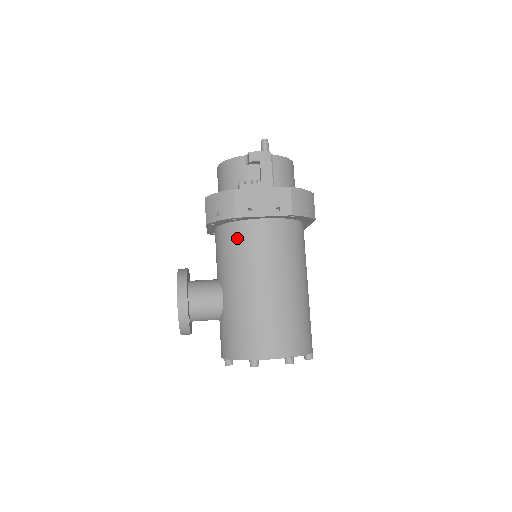
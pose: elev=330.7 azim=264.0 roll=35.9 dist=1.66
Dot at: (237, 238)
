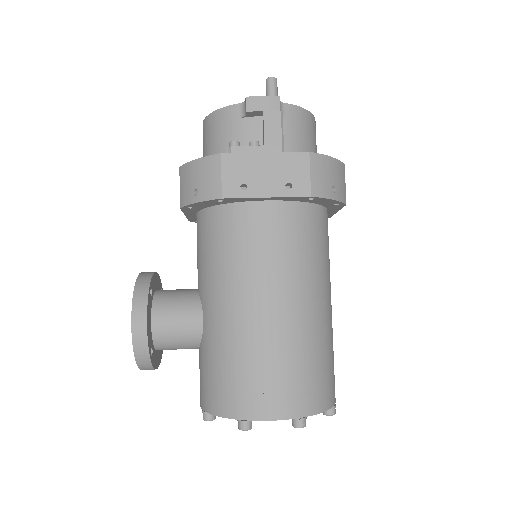
Dot at: (225, 230)
